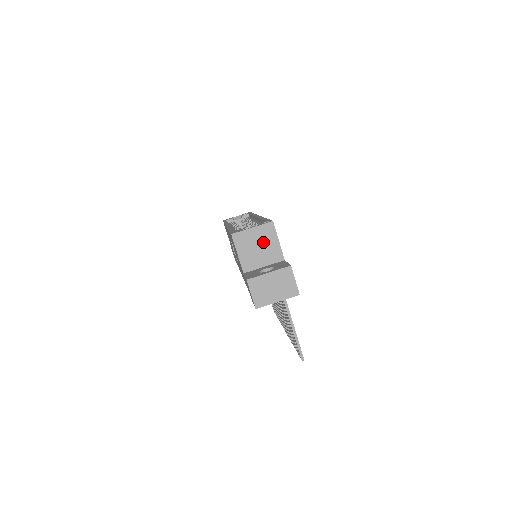
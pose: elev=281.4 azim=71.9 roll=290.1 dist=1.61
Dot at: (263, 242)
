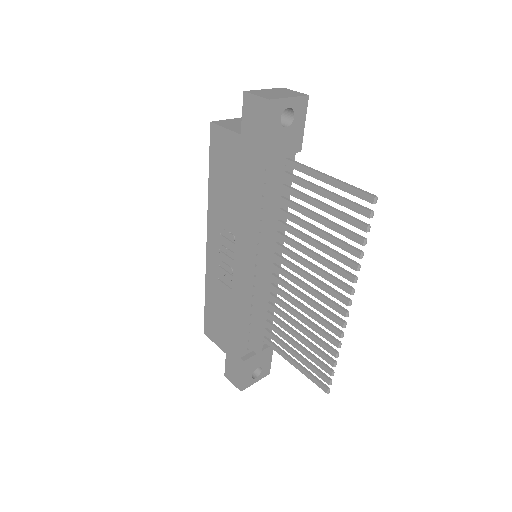
Dot at: occluded
